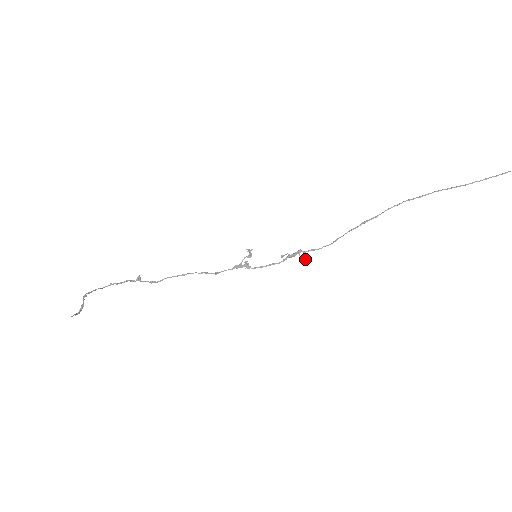
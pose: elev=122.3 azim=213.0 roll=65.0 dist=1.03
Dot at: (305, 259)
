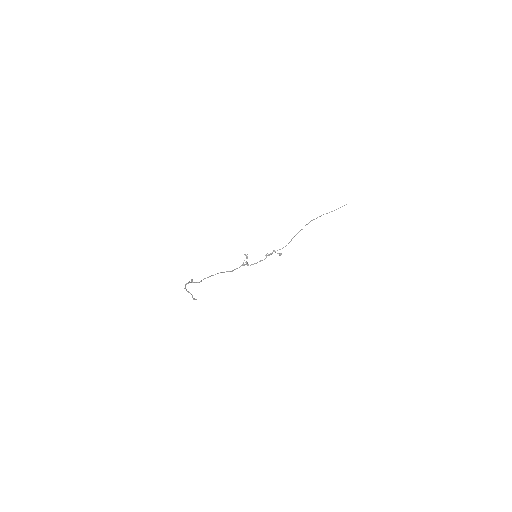
Dot at: occluded
